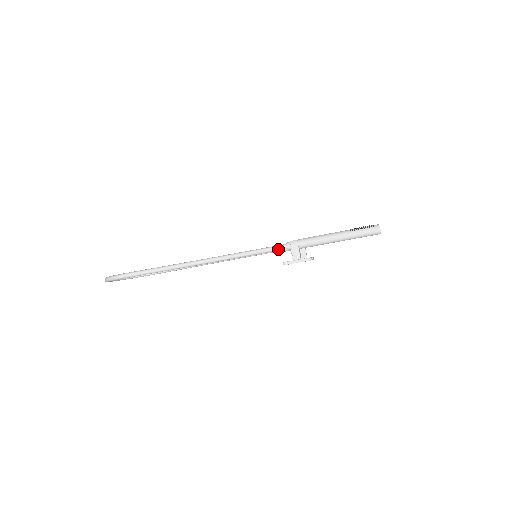
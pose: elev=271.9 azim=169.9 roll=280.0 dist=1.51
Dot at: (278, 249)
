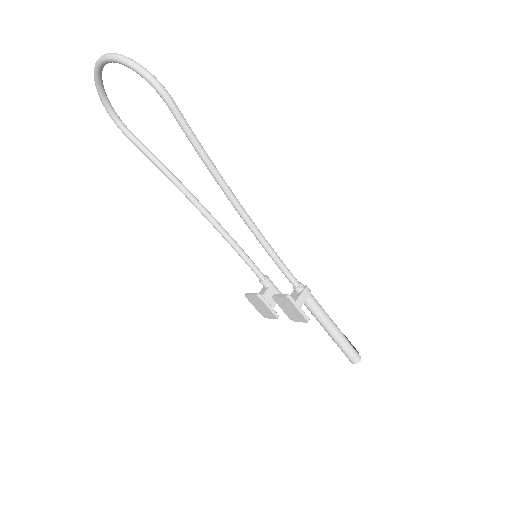
Dot at: (291, 278)
